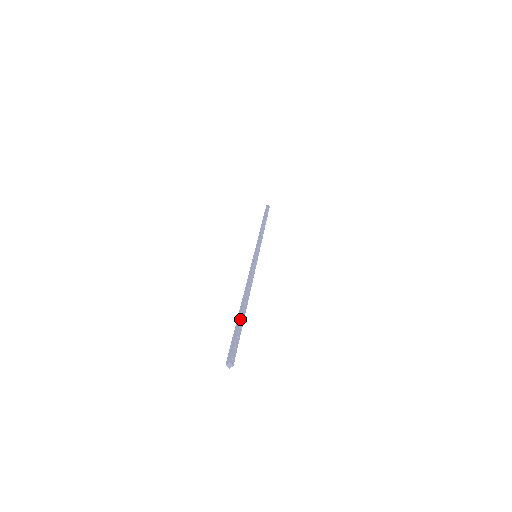
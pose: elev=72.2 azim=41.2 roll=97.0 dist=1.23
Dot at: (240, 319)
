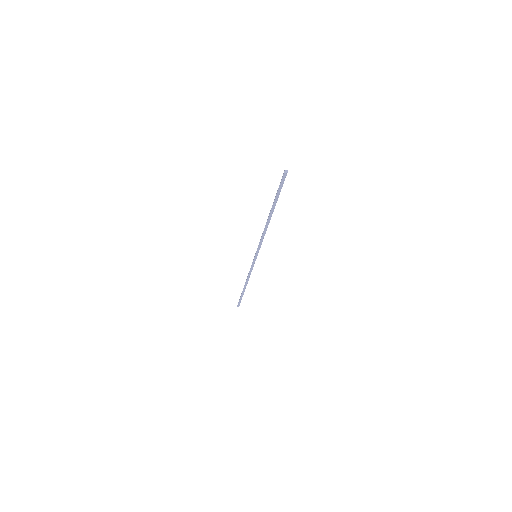
Dot at: occluded
